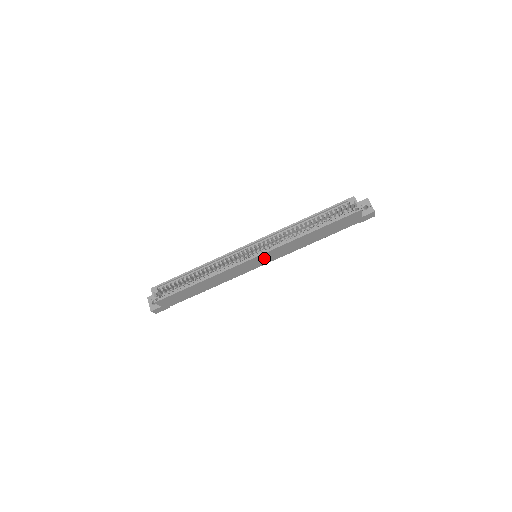
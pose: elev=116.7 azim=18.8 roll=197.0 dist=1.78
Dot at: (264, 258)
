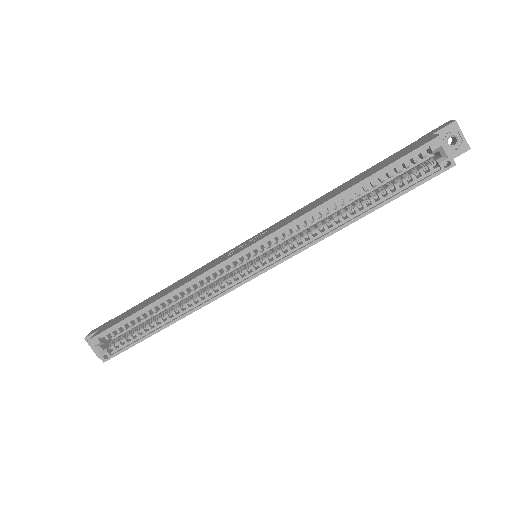
Dot at: occluded
